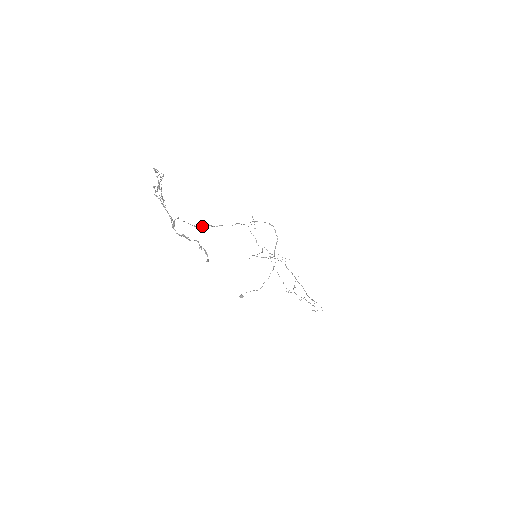
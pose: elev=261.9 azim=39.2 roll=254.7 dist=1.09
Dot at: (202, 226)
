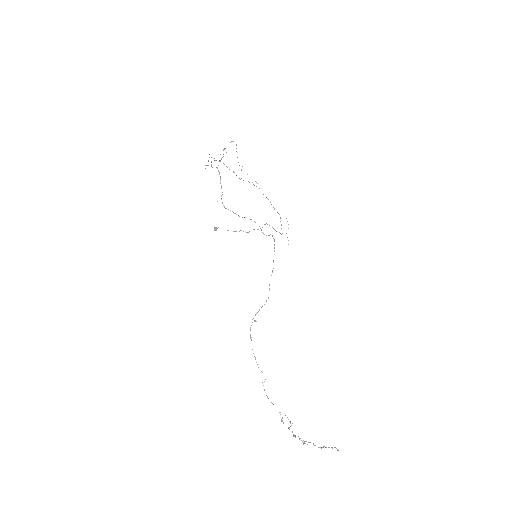
Dot at: occluded
